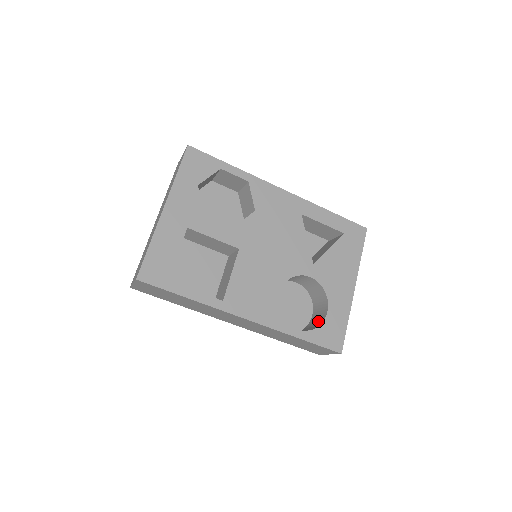
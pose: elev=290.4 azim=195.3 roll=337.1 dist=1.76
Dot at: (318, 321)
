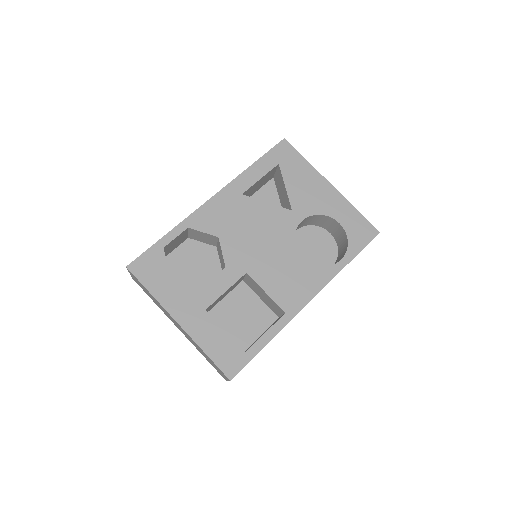
Dot at: (341, 235)
